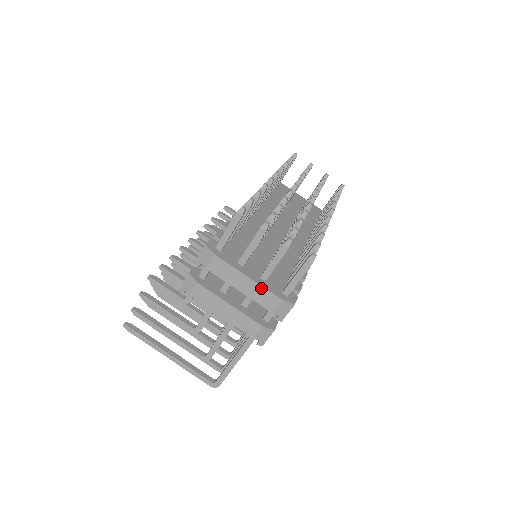
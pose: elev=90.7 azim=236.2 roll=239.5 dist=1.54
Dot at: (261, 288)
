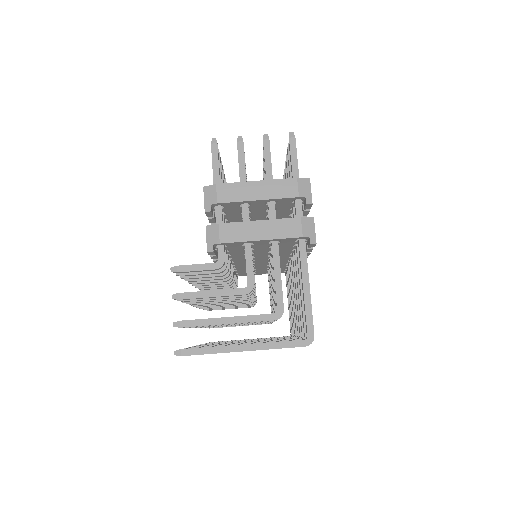
Dot at: (273, 182)
